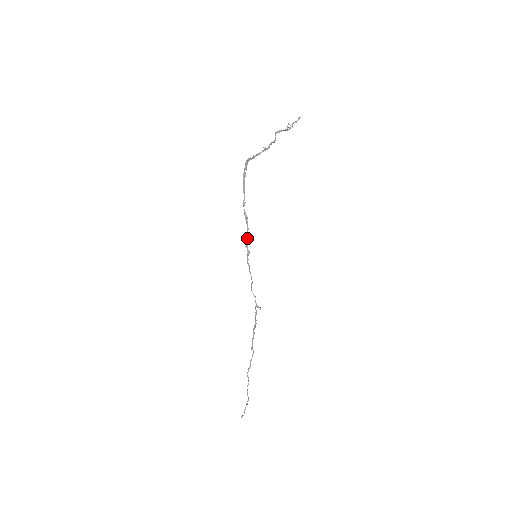
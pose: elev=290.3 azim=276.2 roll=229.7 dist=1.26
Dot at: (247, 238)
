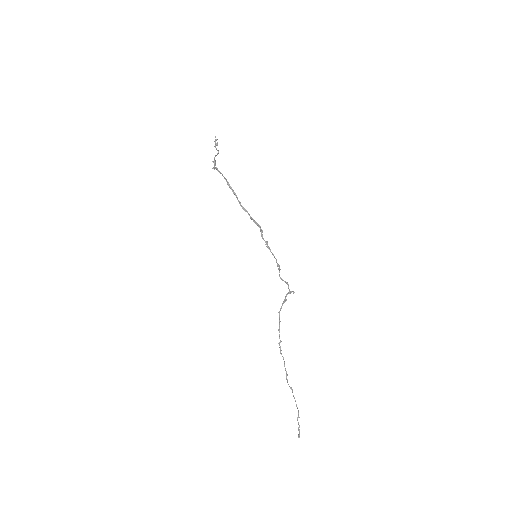
Dot at: (261, 229)
